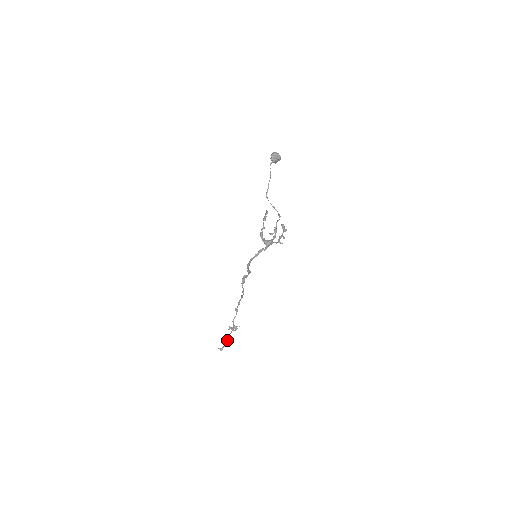
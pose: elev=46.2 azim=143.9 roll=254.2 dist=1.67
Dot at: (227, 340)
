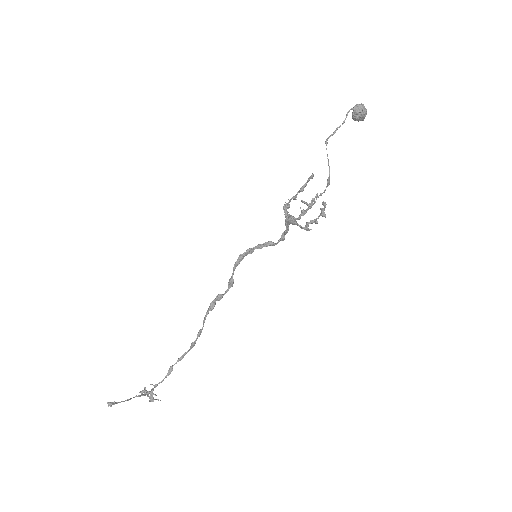
Dot at: occluded
